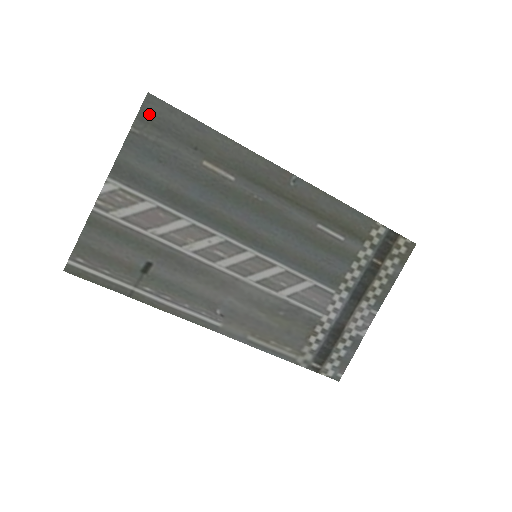
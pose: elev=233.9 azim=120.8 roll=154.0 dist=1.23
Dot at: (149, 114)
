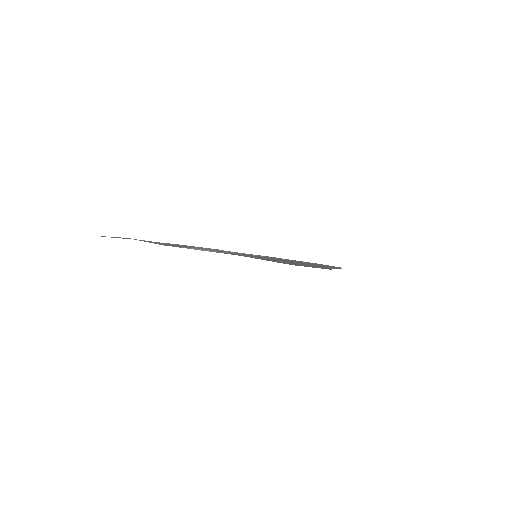
Dot at: (305, 266)
